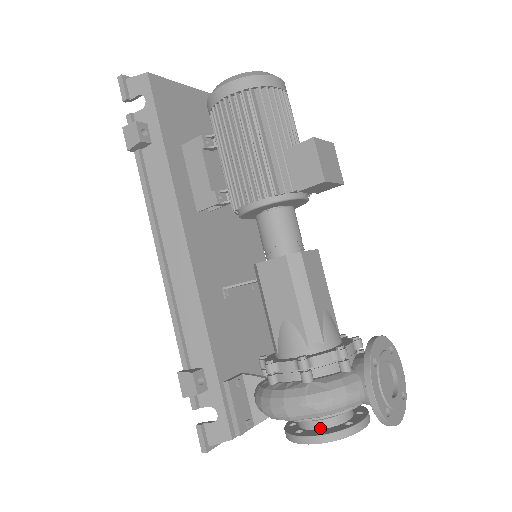
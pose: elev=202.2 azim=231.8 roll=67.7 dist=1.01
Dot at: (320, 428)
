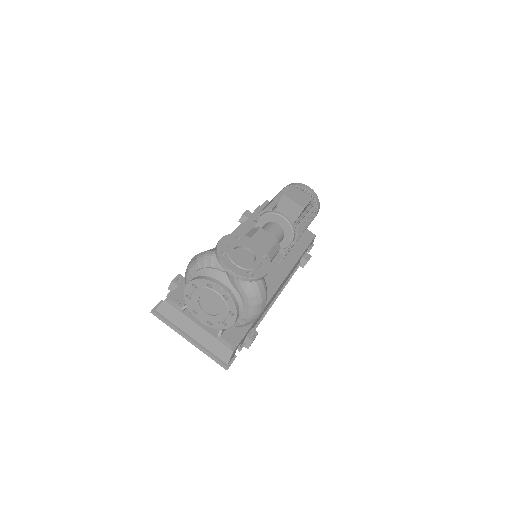
Dot at: occluded
